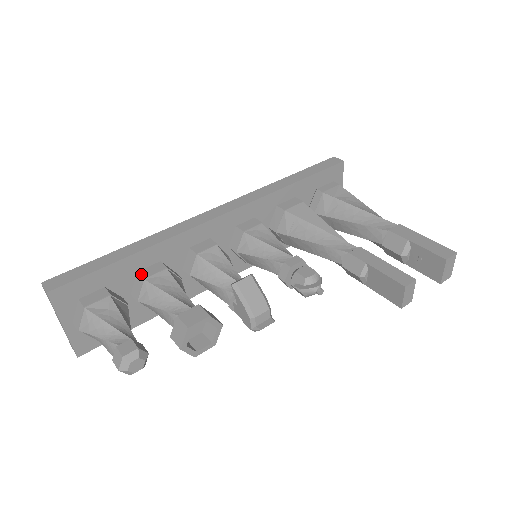
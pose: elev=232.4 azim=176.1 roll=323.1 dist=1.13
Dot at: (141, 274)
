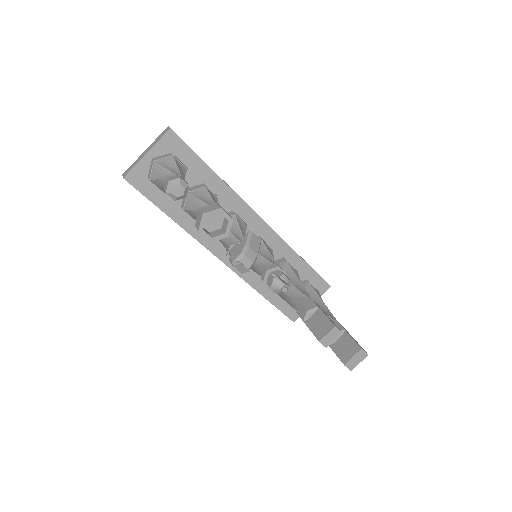
Dot at: (206, 185)
